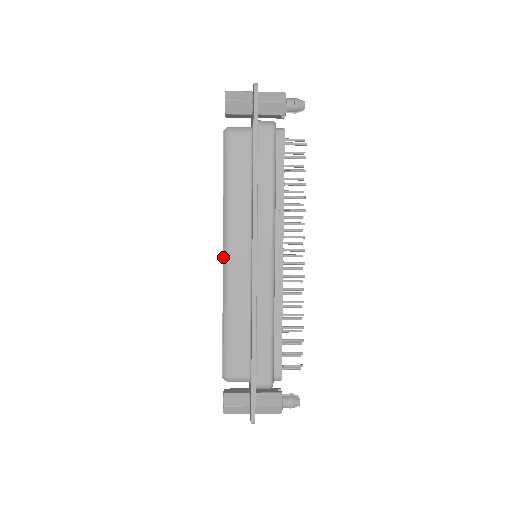
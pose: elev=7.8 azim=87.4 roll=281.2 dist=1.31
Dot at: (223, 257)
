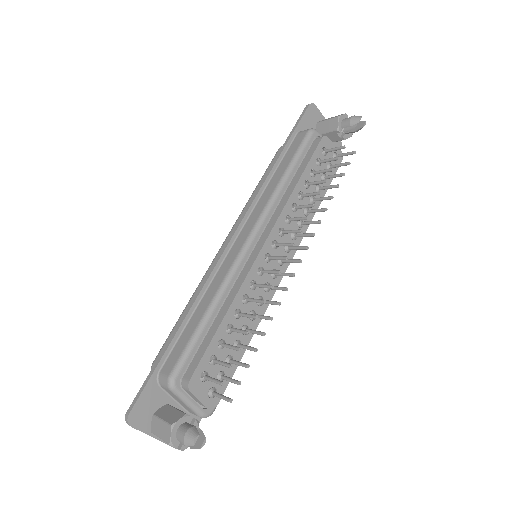
Dot at: occluded
